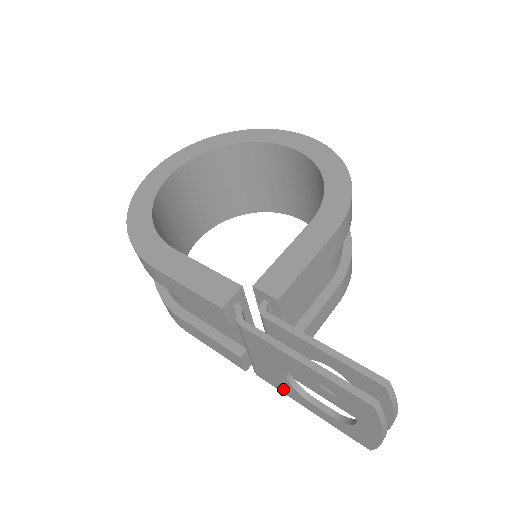
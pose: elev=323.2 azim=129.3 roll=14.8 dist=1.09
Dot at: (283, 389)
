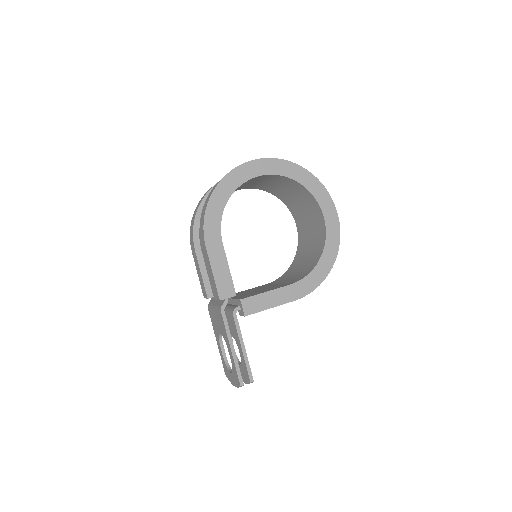
Dot at: (214, 326)
